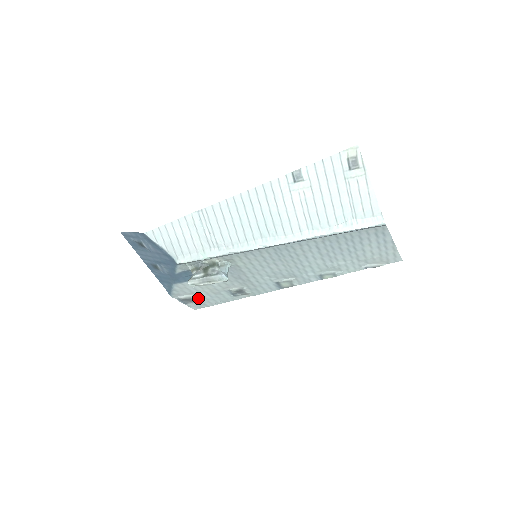
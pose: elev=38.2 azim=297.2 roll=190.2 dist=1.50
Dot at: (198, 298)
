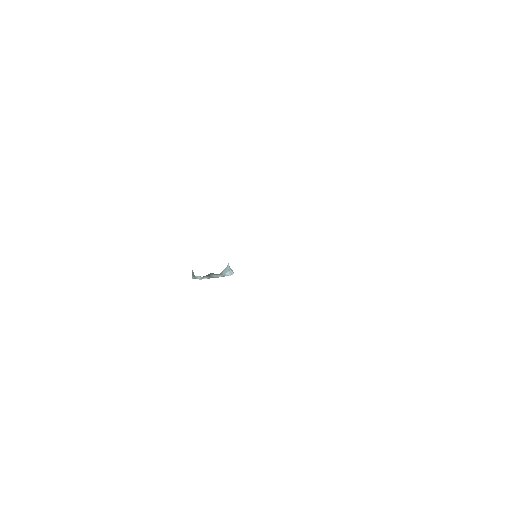
Dot at: occluded
